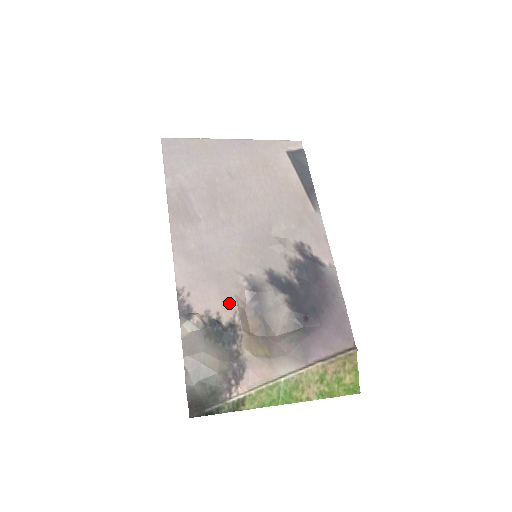
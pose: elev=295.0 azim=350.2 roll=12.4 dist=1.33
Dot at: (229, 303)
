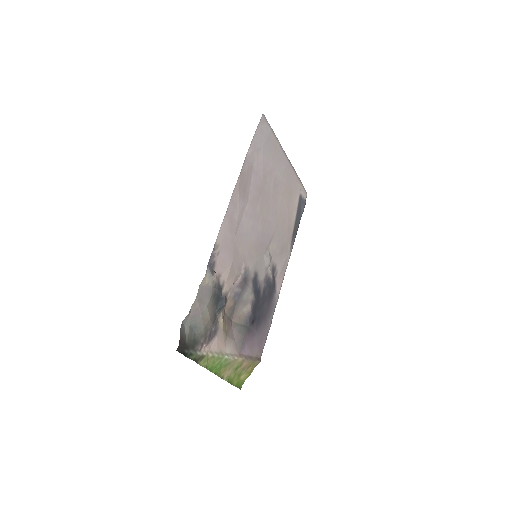
Dot at: (231, 279)
